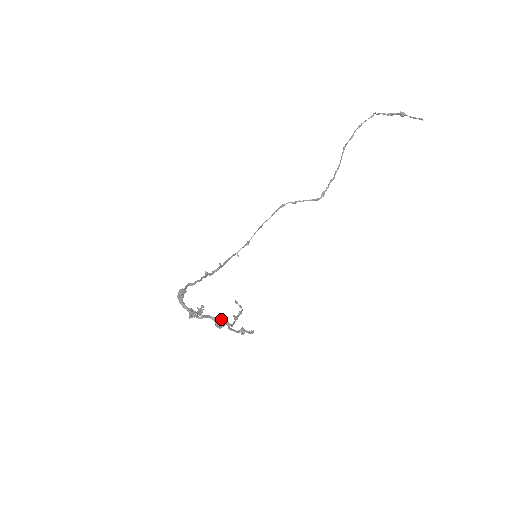
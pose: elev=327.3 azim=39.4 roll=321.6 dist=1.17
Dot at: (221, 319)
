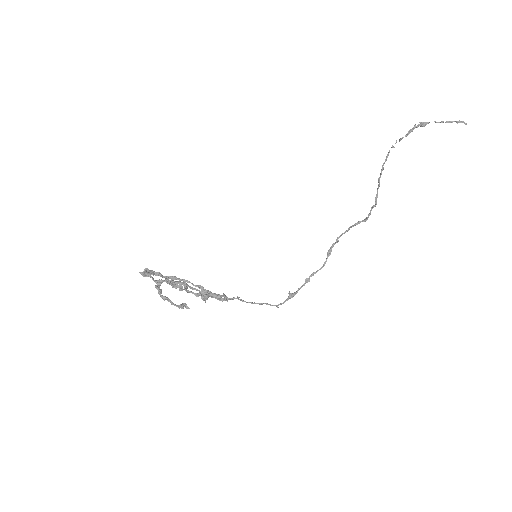
Dot at: (182, 286)
